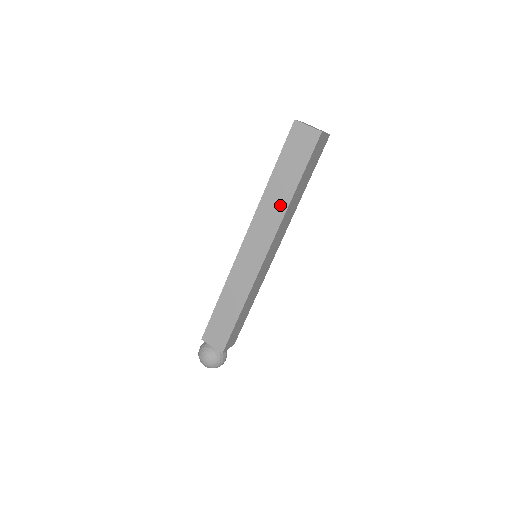
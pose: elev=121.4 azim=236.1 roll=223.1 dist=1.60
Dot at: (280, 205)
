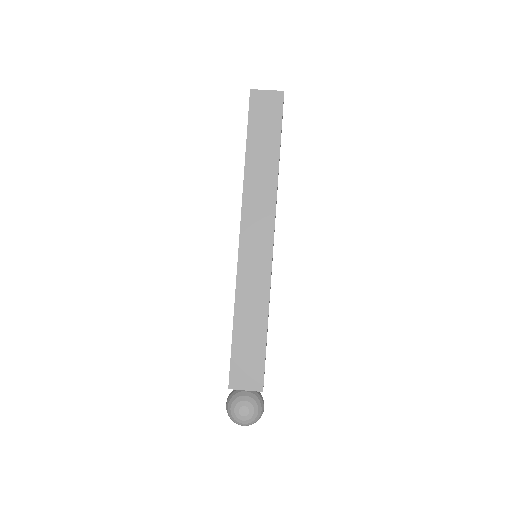
Dot at: (268, 181)
